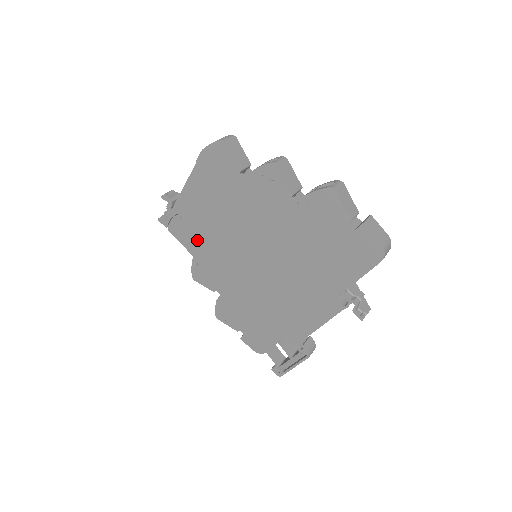
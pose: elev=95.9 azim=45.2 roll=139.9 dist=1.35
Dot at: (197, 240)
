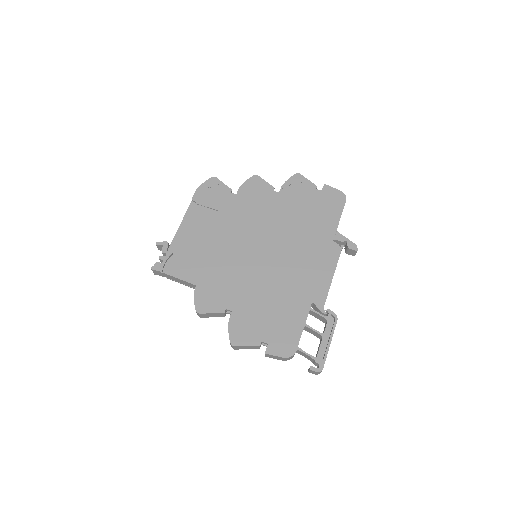
Dot at: (198, 265)
